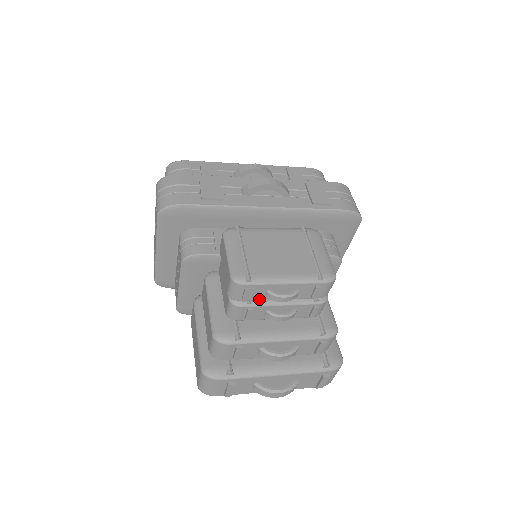
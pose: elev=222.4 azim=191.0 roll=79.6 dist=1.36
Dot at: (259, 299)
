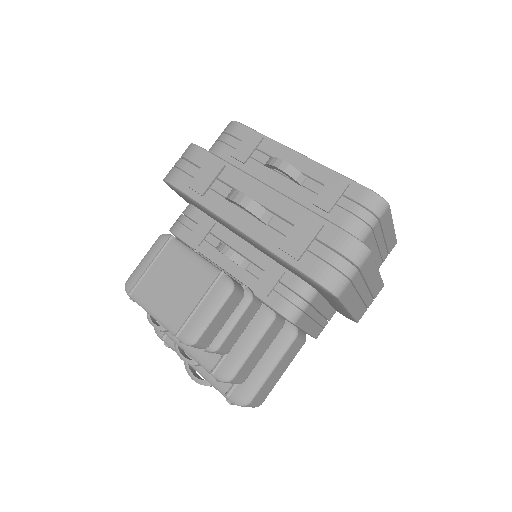
Dot at: occluded
